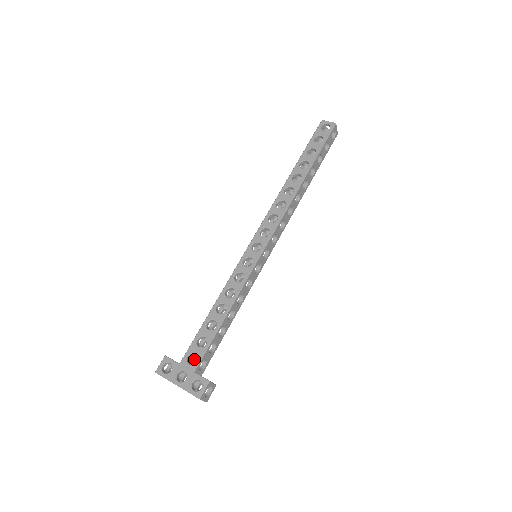
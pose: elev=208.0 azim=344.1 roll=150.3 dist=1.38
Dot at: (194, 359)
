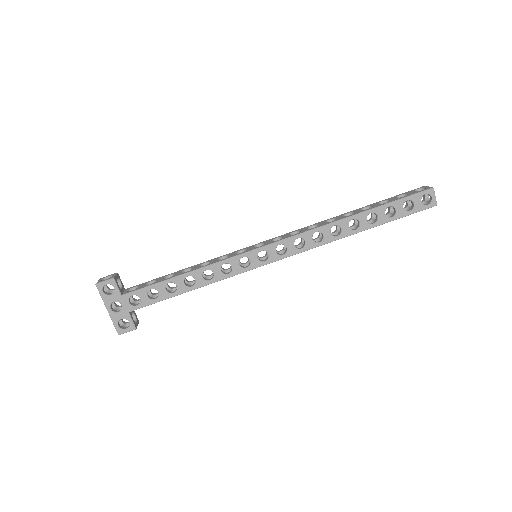
Dot at: occluded
